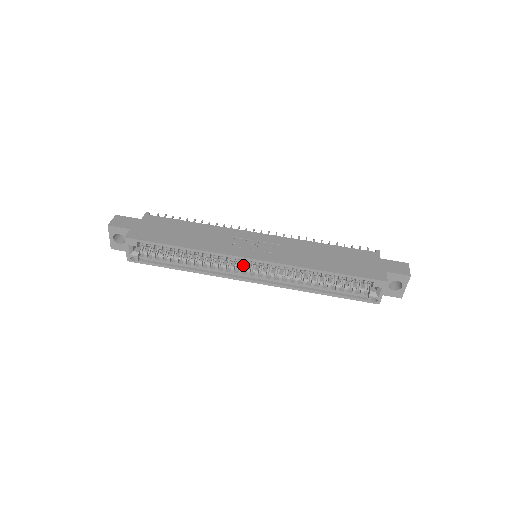
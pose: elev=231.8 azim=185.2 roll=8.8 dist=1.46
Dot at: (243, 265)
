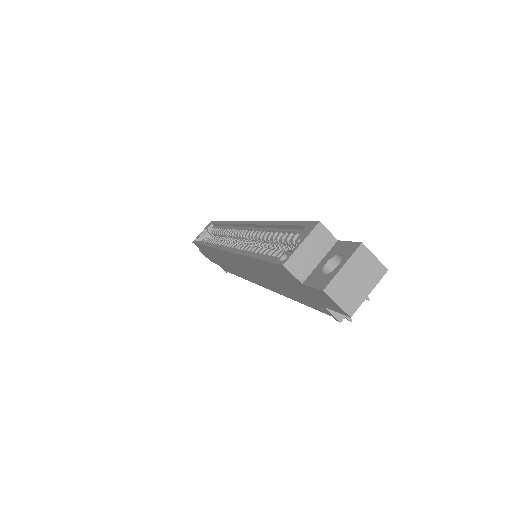
Dot at: occluded
